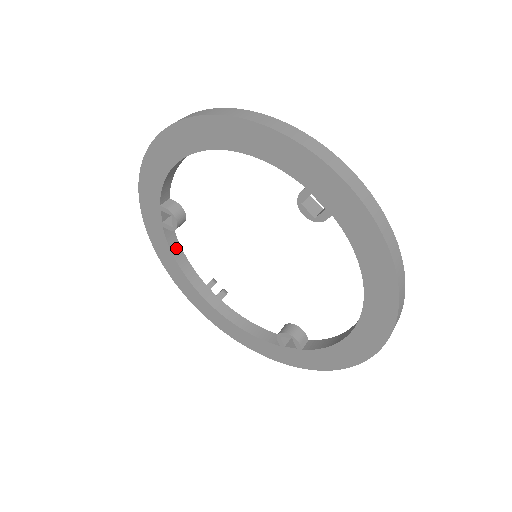
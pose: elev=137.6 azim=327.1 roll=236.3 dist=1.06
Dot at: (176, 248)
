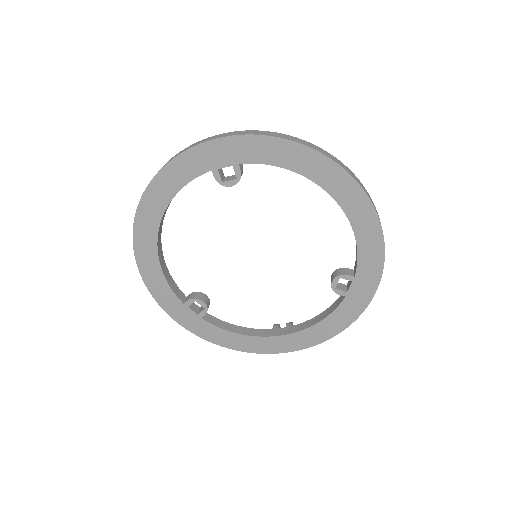
Dot at: (226, 326)
